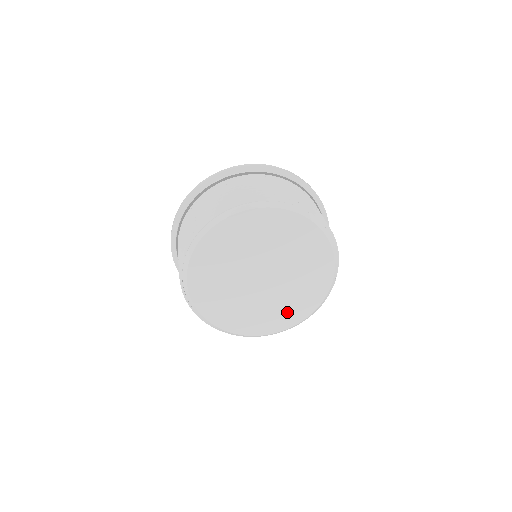
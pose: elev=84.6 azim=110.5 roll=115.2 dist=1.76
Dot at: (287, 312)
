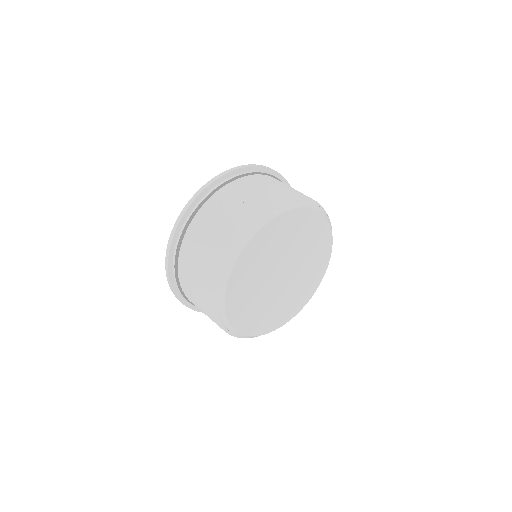
Dot at: (316, 268)
